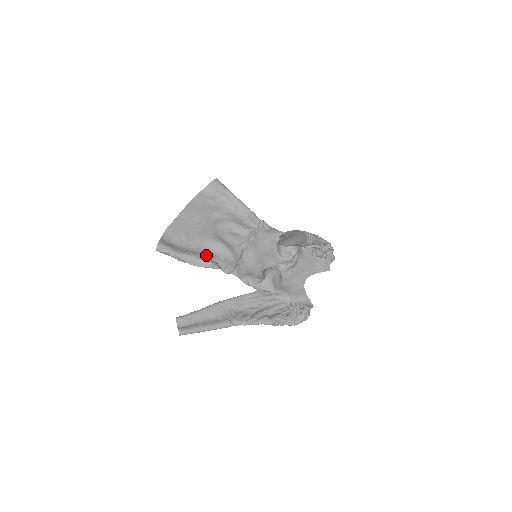
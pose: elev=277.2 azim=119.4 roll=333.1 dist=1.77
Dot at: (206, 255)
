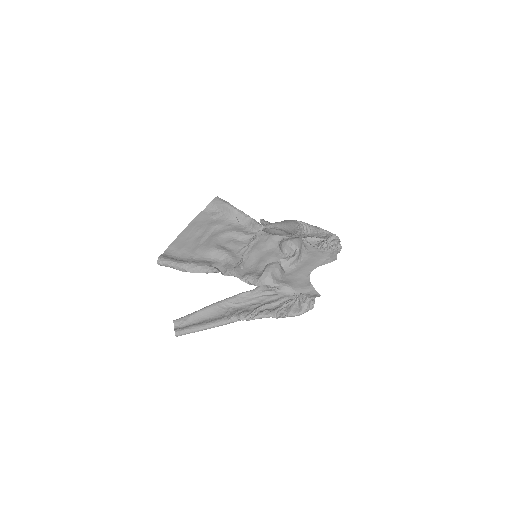
Dot at: (206, 262)
